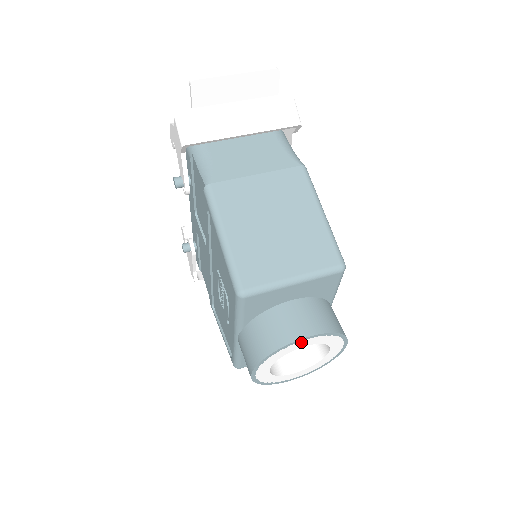
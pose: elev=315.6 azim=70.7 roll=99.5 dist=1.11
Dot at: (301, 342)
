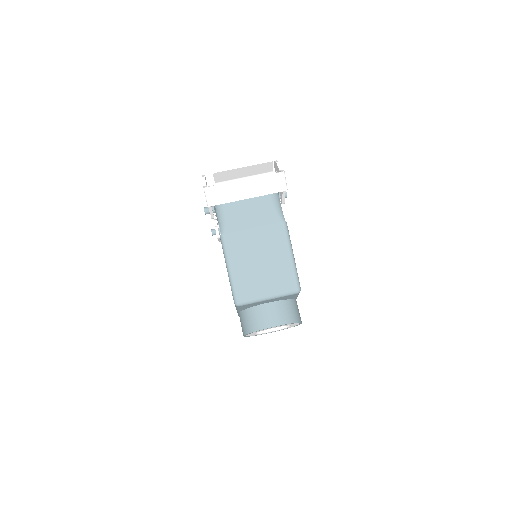
Dot at: (270, 328)
